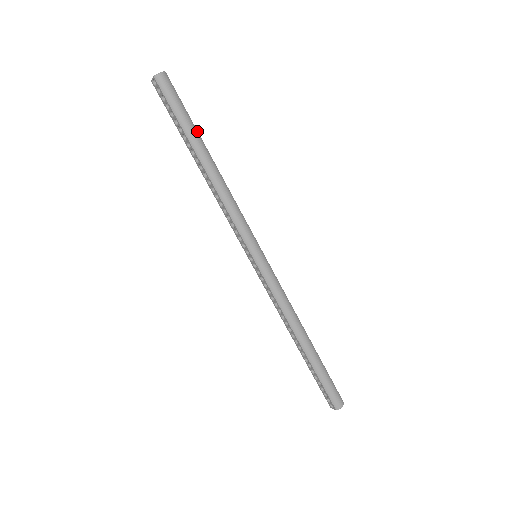
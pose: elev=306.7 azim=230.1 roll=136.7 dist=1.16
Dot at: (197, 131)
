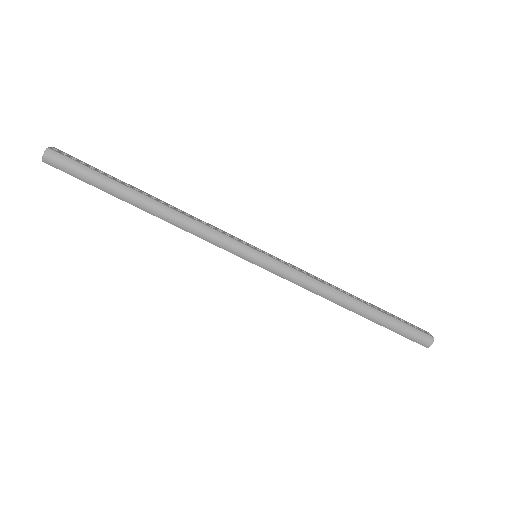
Dot at: (117, 182)
